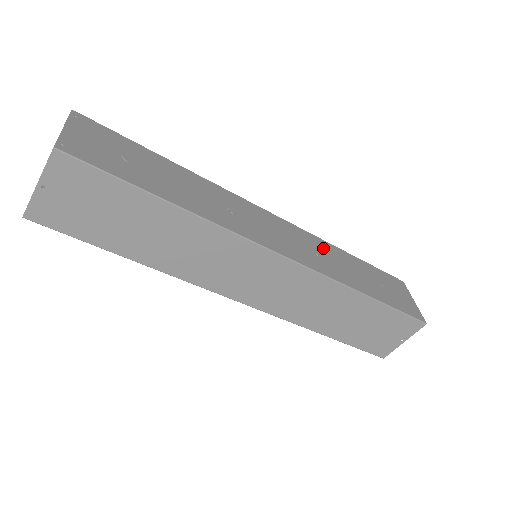
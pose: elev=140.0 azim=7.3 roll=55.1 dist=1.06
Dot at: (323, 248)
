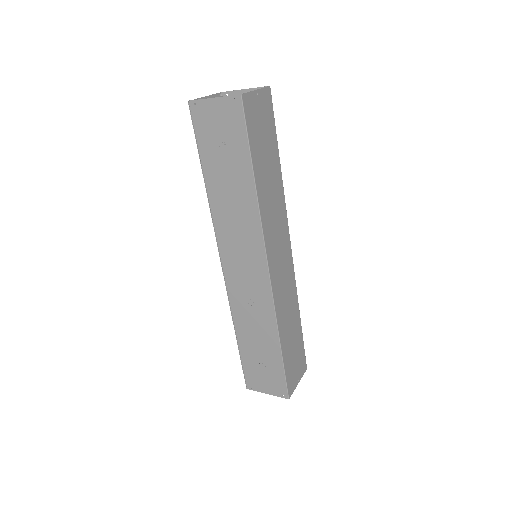
Dot at: occluded
